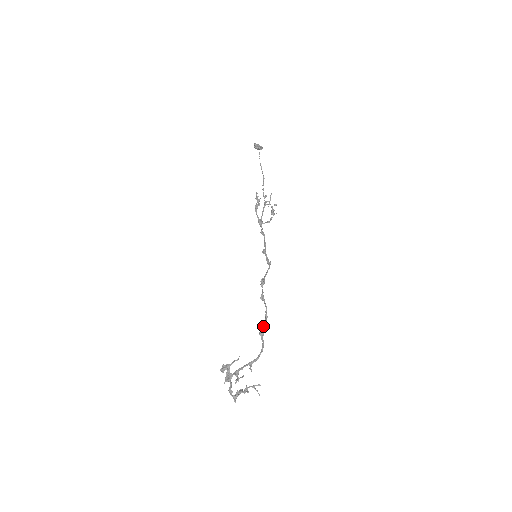
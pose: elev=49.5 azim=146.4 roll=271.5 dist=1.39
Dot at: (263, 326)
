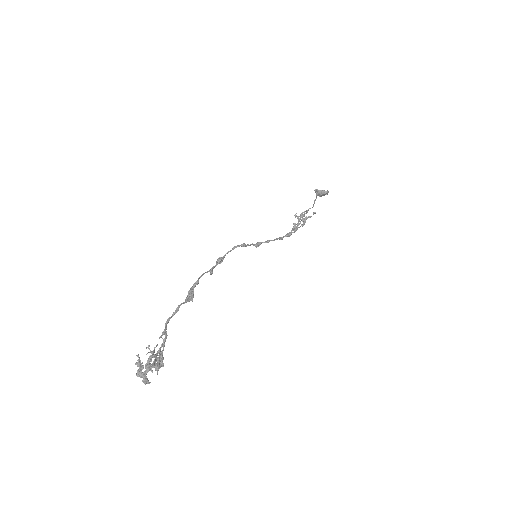
Dot at: (190, 290)
